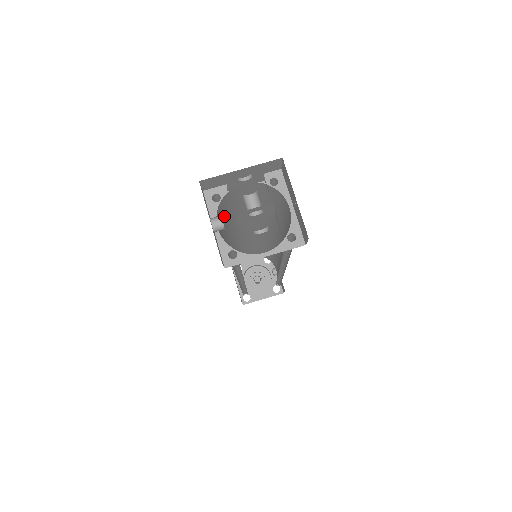
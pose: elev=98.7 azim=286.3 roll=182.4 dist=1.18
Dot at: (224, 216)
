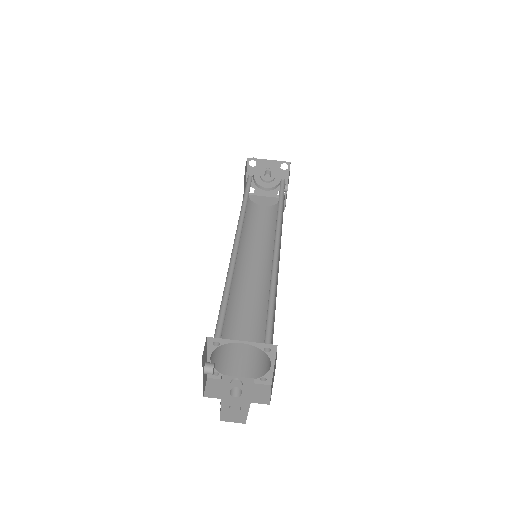
Dot at: (224, 314)
